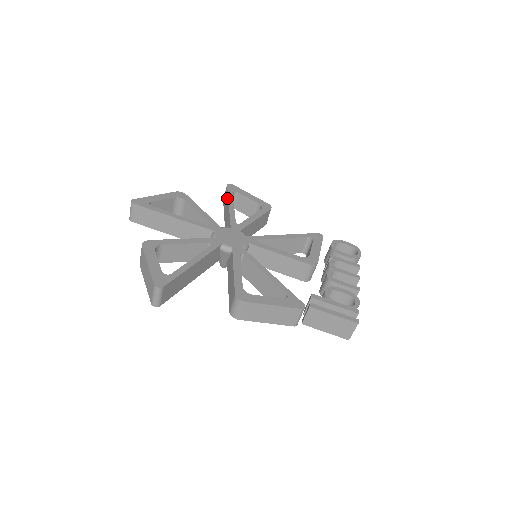
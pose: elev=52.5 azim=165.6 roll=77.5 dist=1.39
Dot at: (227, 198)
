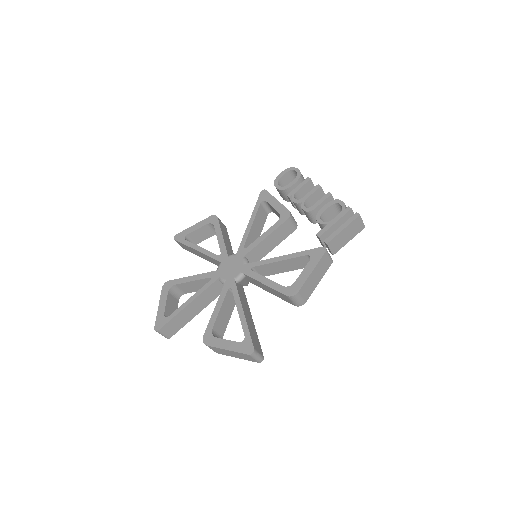
Dot at: (188, 247)
